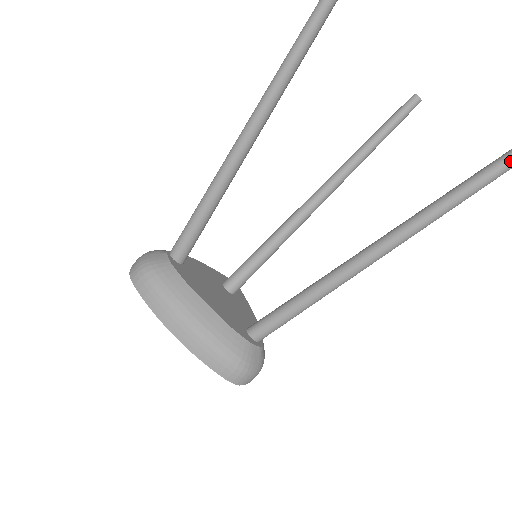
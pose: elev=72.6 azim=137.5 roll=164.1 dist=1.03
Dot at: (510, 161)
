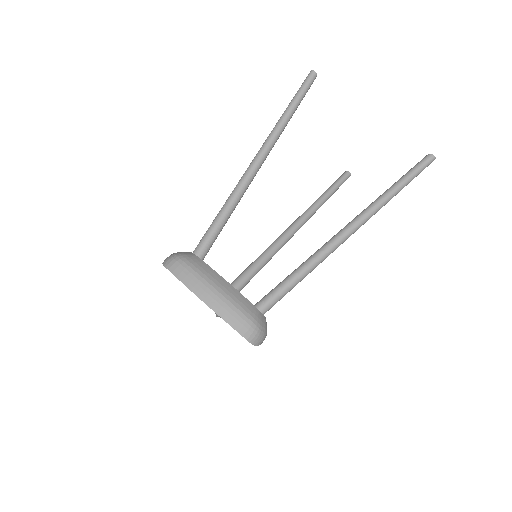
Dot at: (414, 172)
